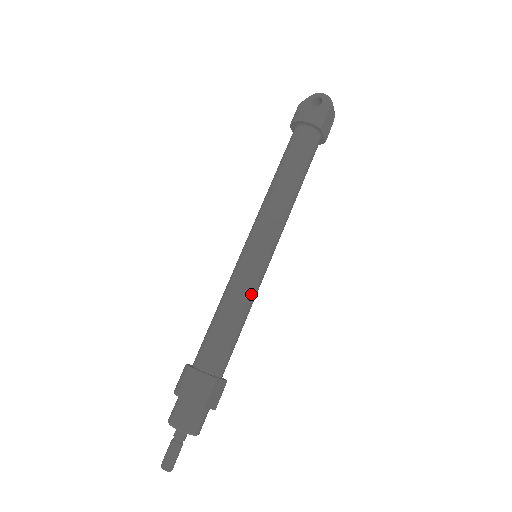
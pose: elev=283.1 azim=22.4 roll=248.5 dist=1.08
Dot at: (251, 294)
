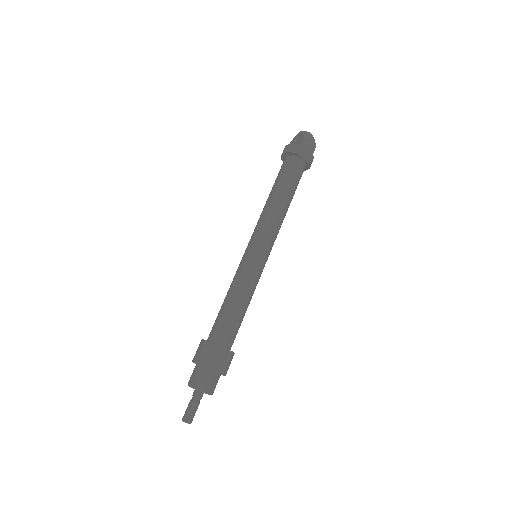
Dot at: (246, 281)
